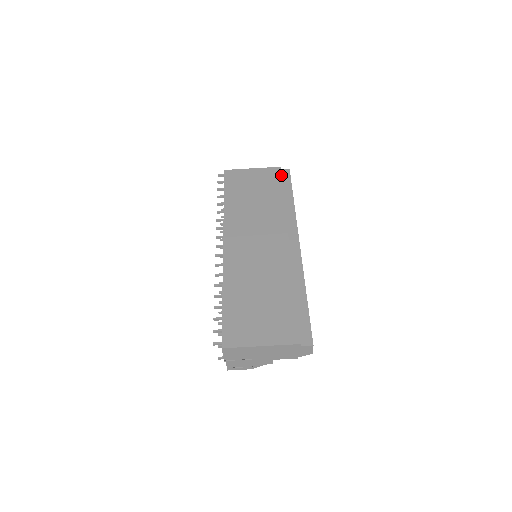
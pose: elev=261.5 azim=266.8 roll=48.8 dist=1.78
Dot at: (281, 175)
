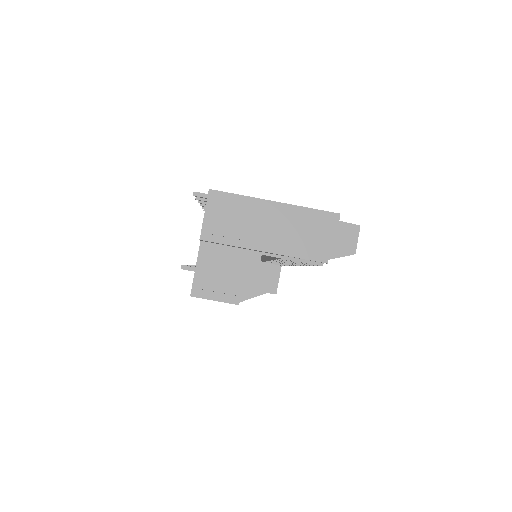
Dot at: occluded
